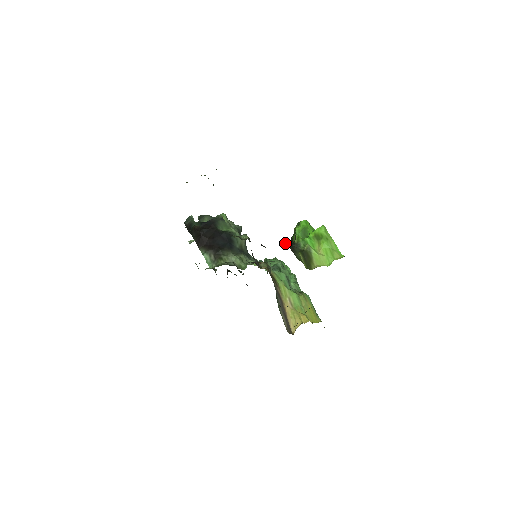
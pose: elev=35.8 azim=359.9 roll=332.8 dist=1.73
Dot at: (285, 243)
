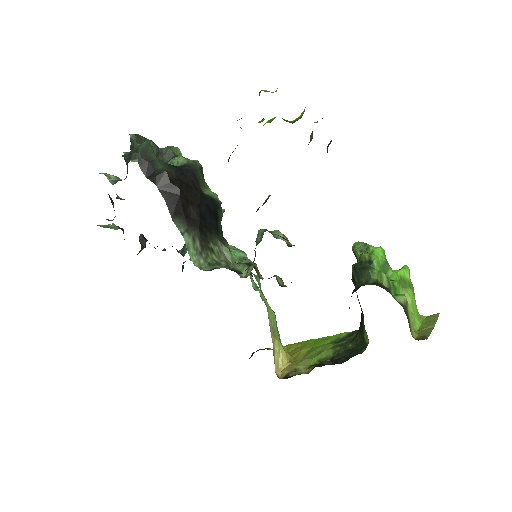
Dot at: occluded
